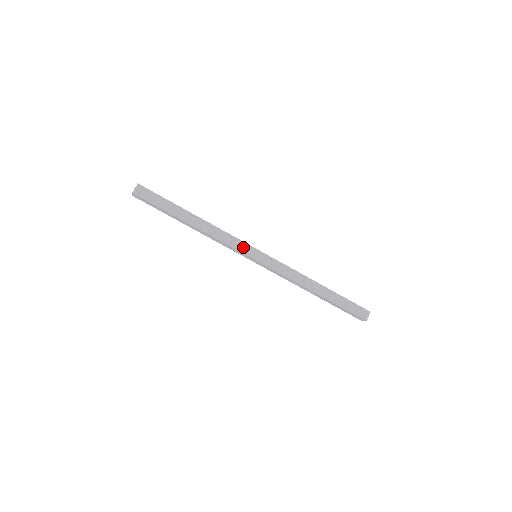
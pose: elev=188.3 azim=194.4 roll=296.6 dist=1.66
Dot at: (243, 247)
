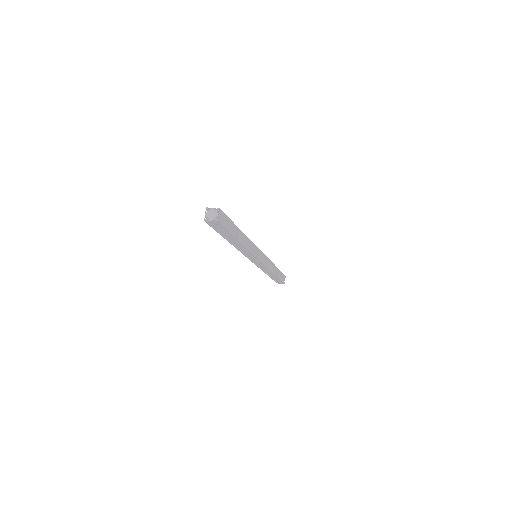
Dot at: (257, 252)
